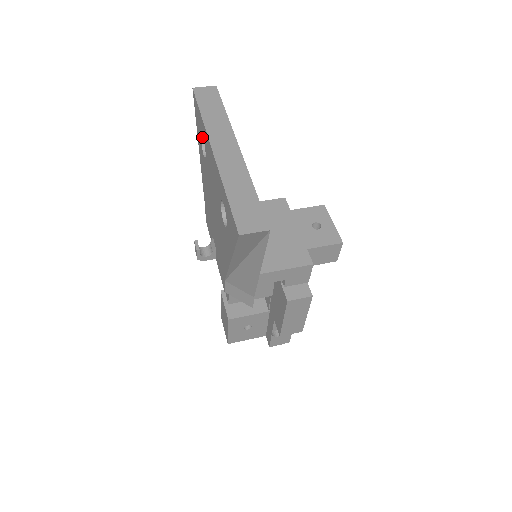
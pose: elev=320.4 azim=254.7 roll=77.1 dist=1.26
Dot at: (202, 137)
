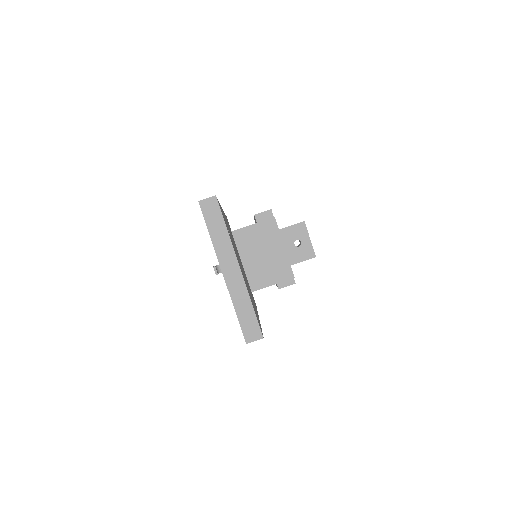
Dot at: occluded
